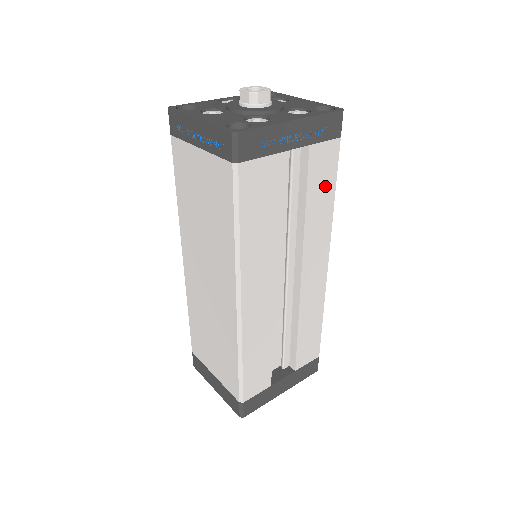
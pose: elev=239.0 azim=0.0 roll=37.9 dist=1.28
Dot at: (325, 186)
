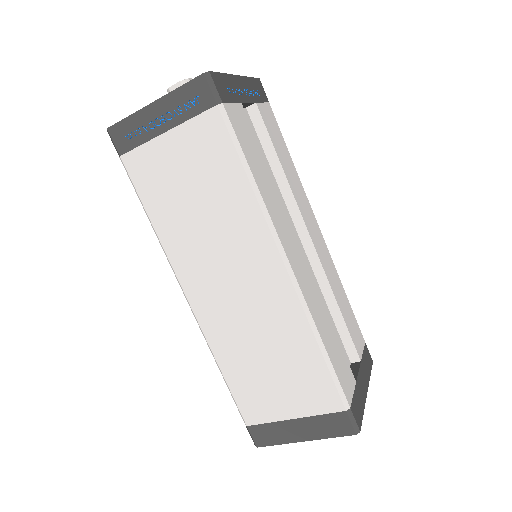
Dot at: (282, 146)
